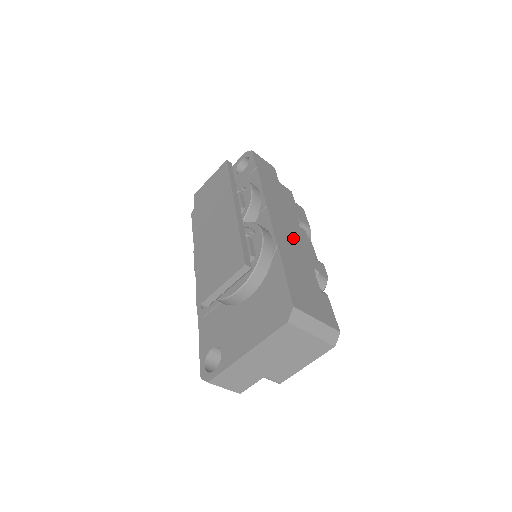
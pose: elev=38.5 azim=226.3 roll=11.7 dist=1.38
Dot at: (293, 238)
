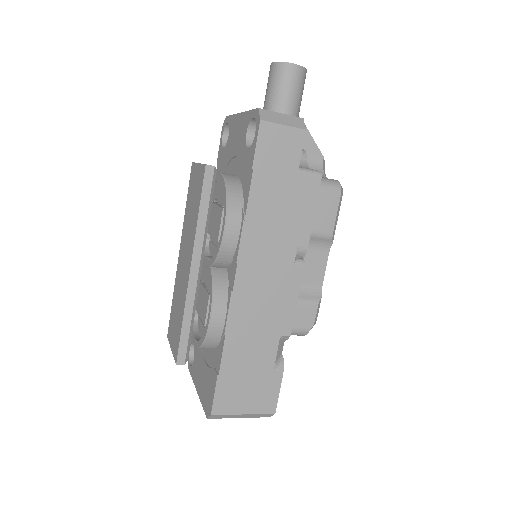
Dot at: (265, 300)
